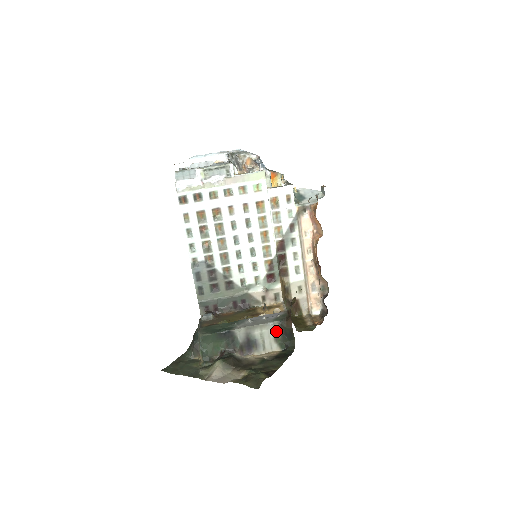
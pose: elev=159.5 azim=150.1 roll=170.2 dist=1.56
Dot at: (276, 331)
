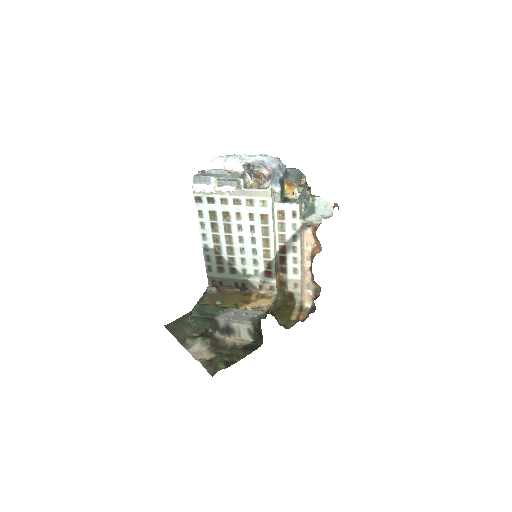
Dot at: (250, 328)
